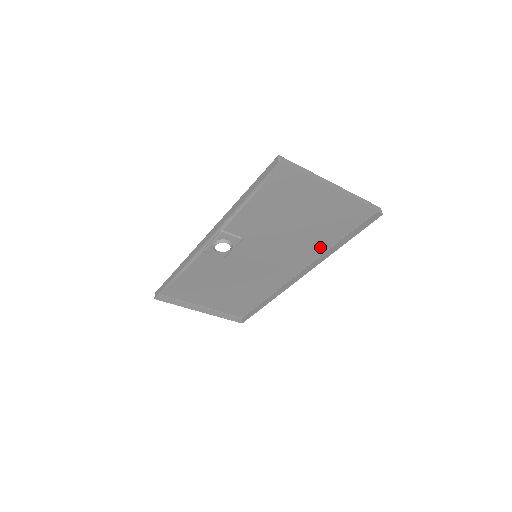
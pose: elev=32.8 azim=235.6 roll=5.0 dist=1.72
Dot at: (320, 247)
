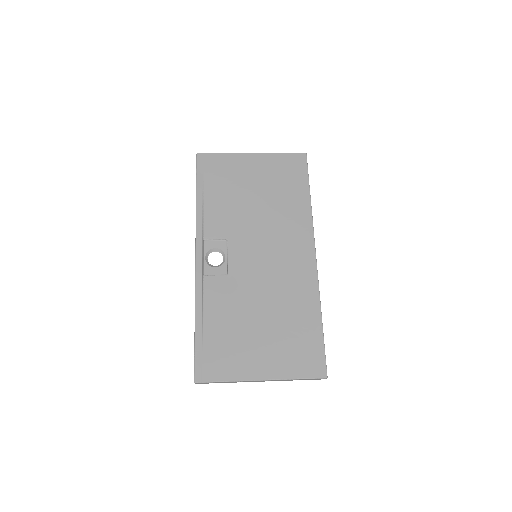
Dot at: (309, 298)
